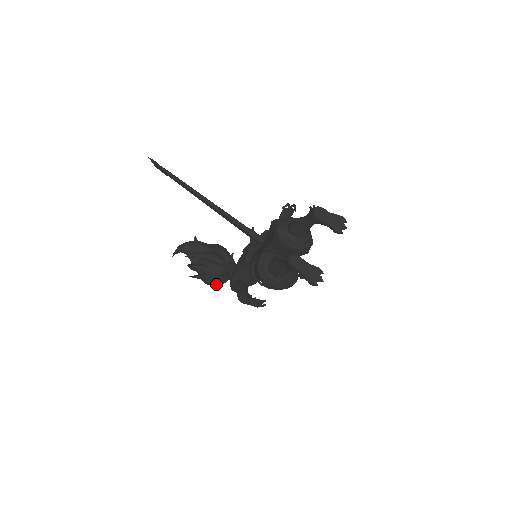
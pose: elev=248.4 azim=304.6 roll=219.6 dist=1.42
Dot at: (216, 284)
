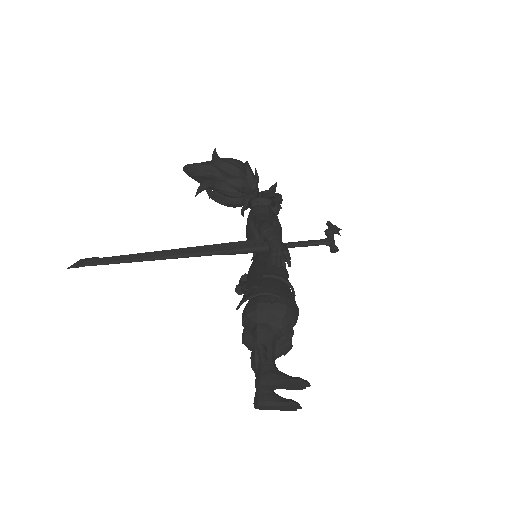
Dot at: occluded
